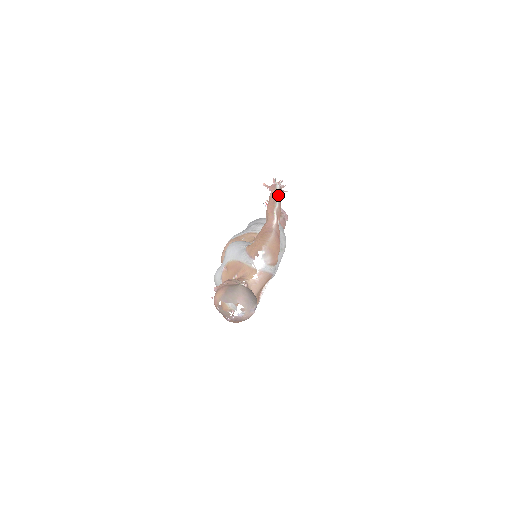
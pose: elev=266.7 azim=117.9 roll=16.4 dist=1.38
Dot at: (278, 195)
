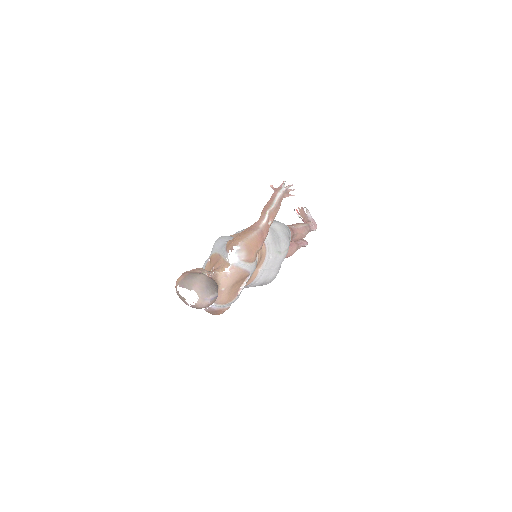
Dot at: (279, 197)
